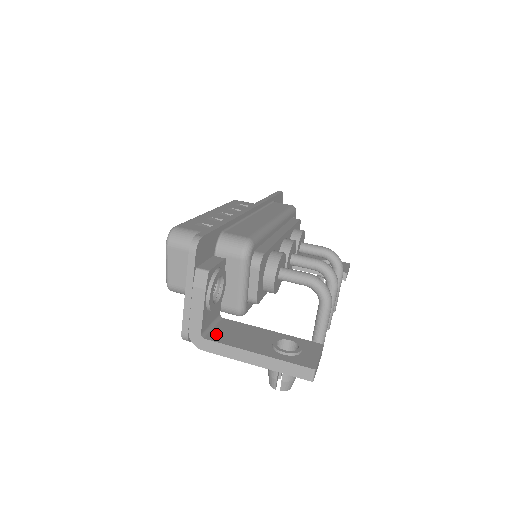
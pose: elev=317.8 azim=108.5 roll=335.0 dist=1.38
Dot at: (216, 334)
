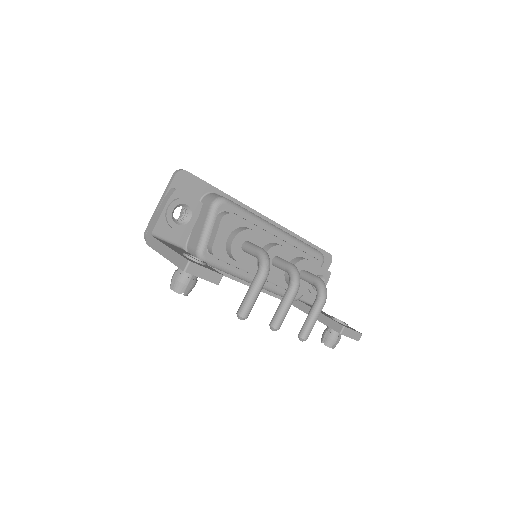
Dot at: (163, 241)
